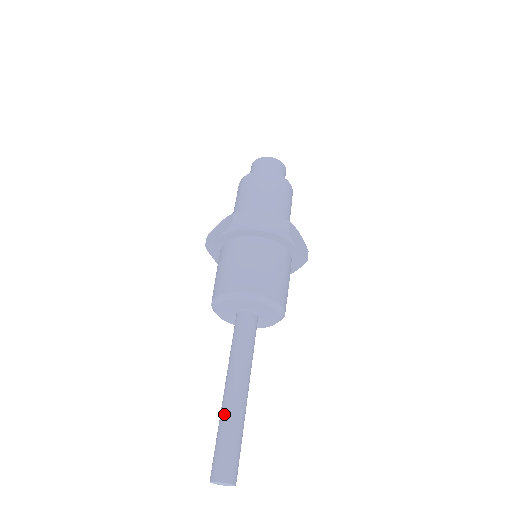
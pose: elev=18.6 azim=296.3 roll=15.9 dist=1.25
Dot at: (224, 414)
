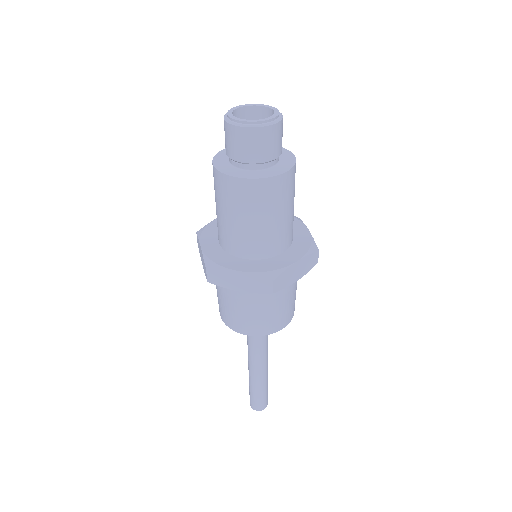
Dot at: (259, 384)
